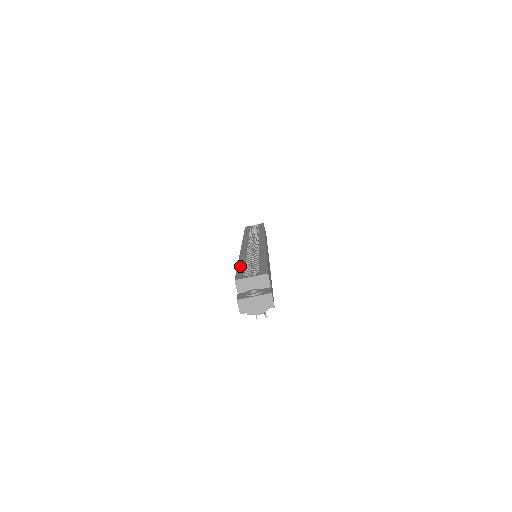
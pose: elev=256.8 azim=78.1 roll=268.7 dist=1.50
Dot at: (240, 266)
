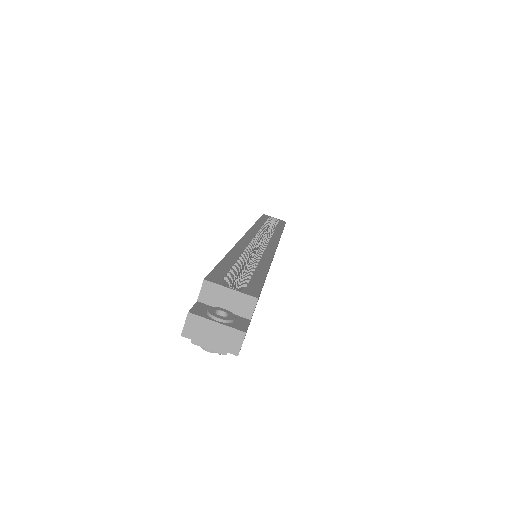
Dot at: (226, 261)
